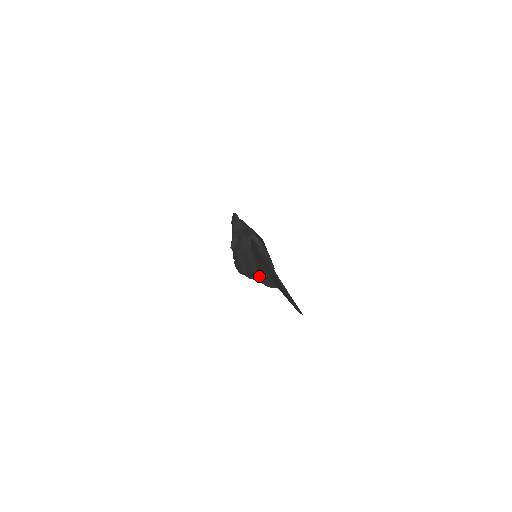
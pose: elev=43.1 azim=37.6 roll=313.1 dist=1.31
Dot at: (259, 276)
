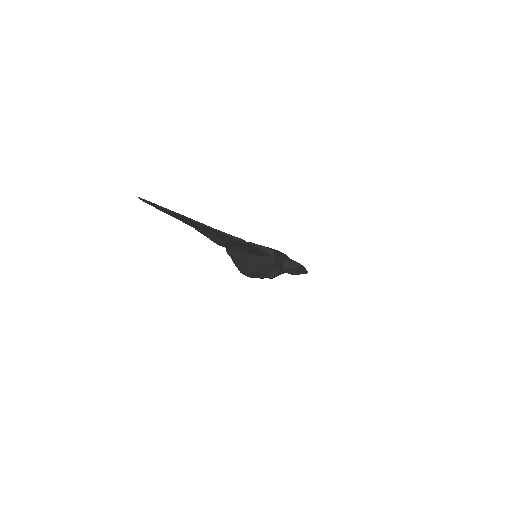
Dot at: (256, 262)
